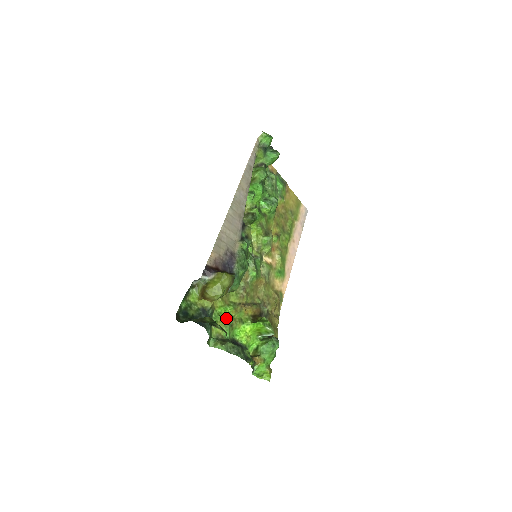
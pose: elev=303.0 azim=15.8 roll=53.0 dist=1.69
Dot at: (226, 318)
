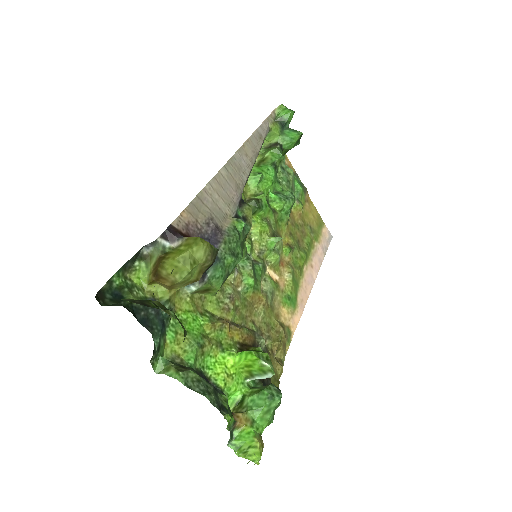
Dot at: (194, 332)
